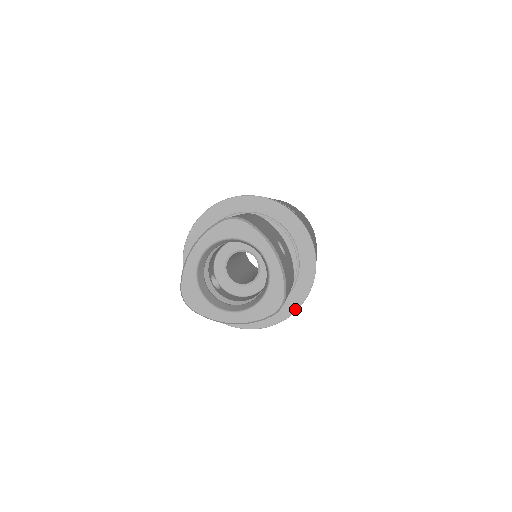
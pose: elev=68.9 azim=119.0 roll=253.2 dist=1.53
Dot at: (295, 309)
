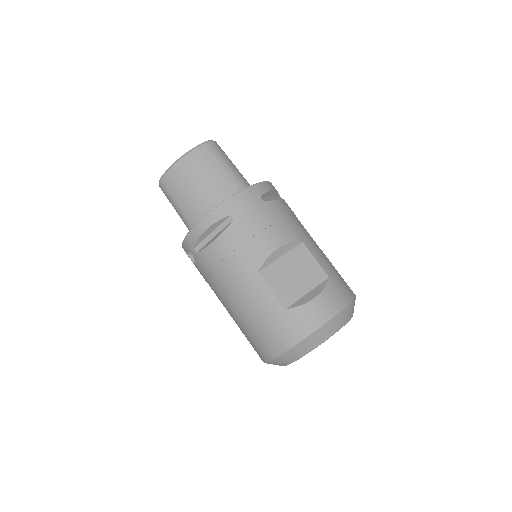
Dot at: (251, 186)
